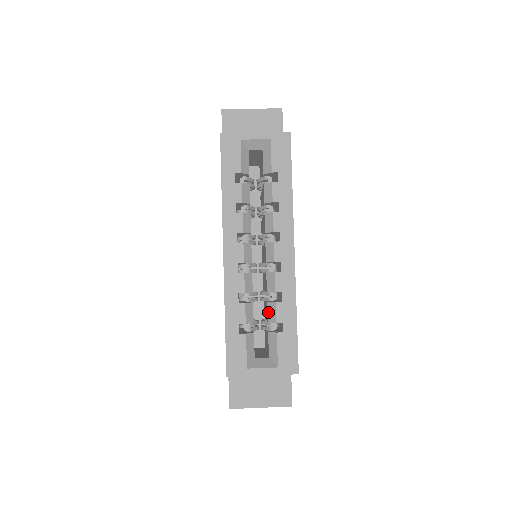
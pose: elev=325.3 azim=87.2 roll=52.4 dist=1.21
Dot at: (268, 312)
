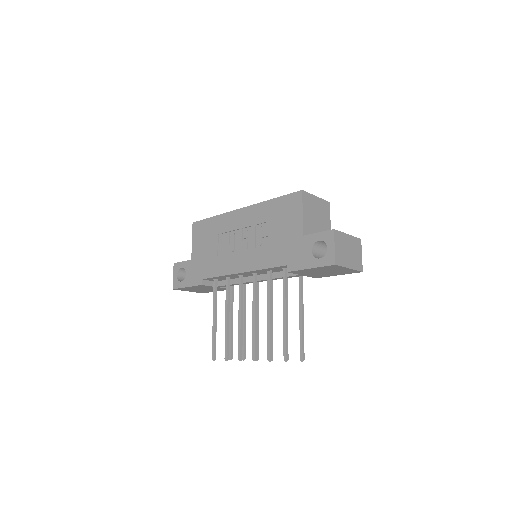
Dot at: occluded
